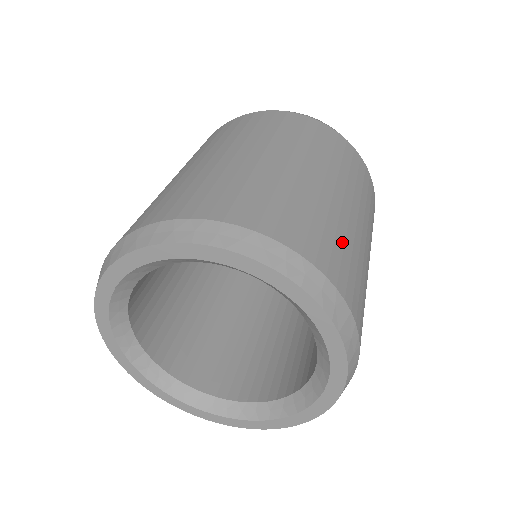
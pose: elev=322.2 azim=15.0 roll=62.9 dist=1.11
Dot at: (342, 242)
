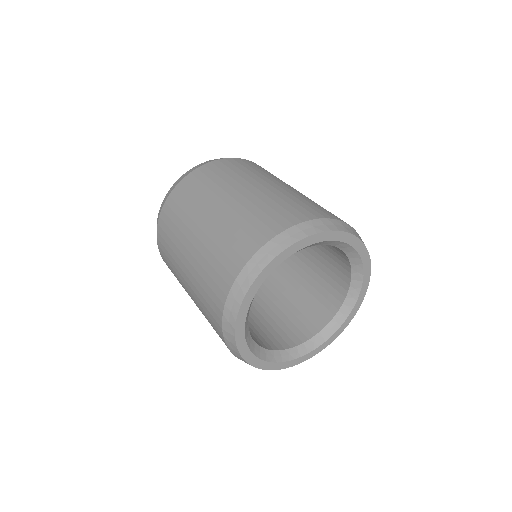
Dot at: occluded
